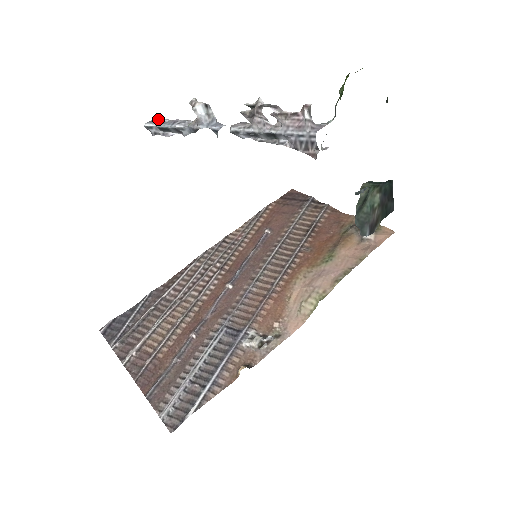
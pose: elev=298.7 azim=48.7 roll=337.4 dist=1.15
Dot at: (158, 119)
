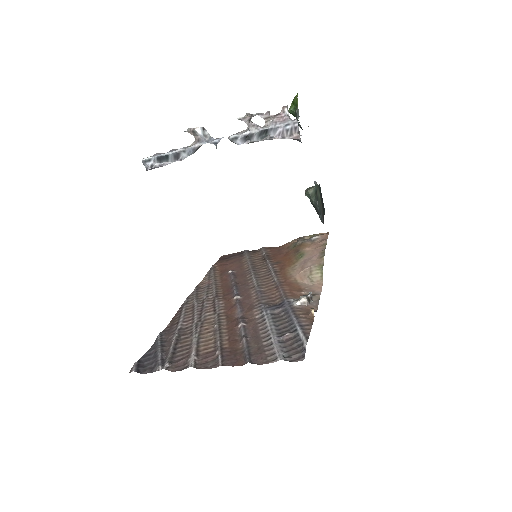
Dot at: (152, 156)
